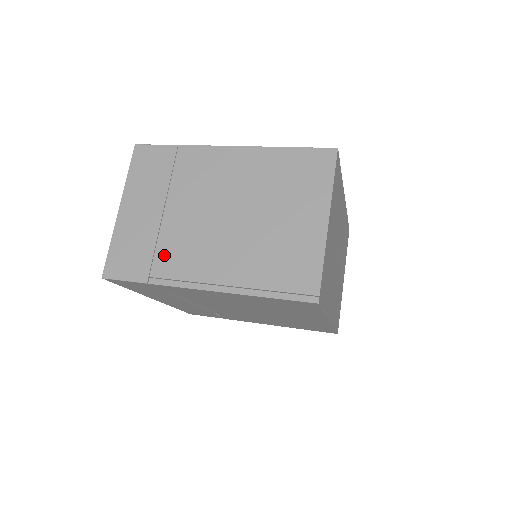
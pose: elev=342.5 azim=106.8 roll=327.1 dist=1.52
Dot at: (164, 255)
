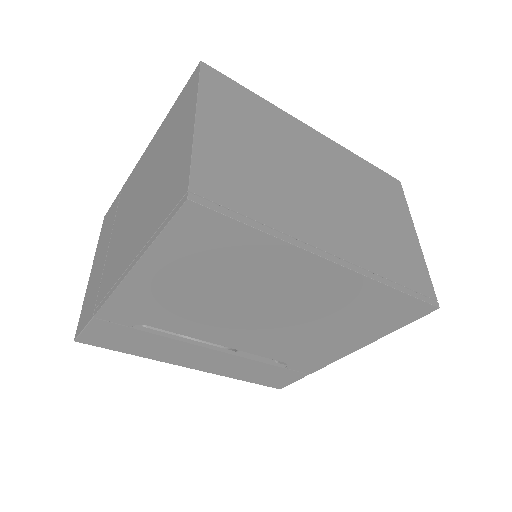
Dot at: (104, 281)
